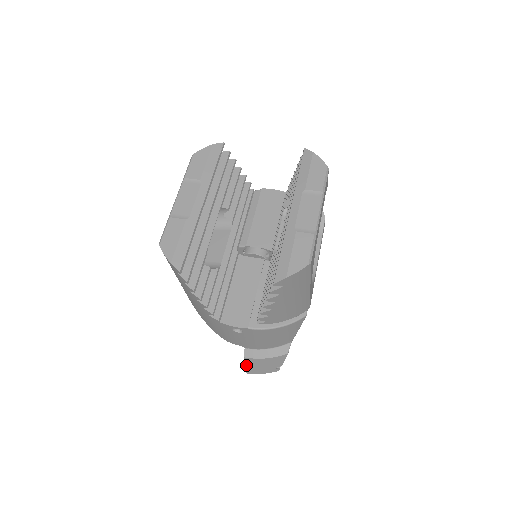
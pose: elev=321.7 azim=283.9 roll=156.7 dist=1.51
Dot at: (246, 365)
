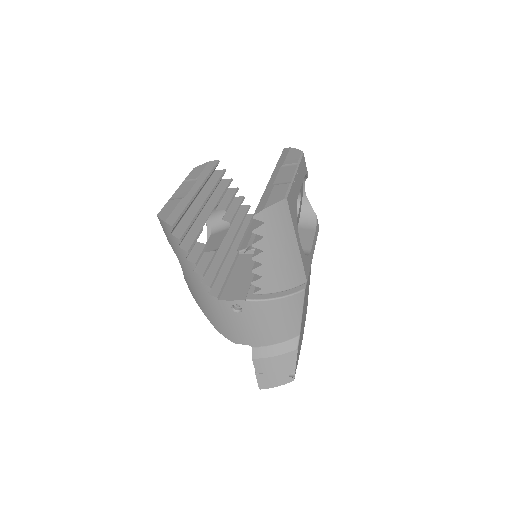
Dot at: (257, 373)
